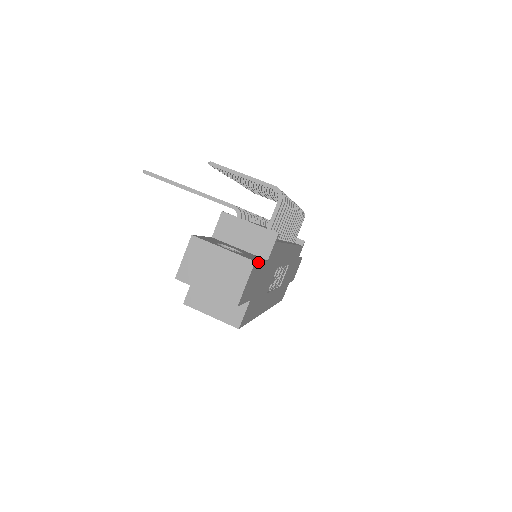
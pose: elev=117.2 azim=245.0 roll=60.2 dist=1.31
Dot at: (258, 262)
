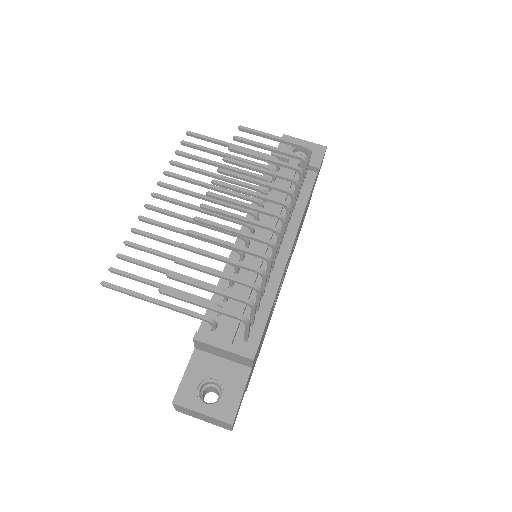
Dot at: (237, 409)
